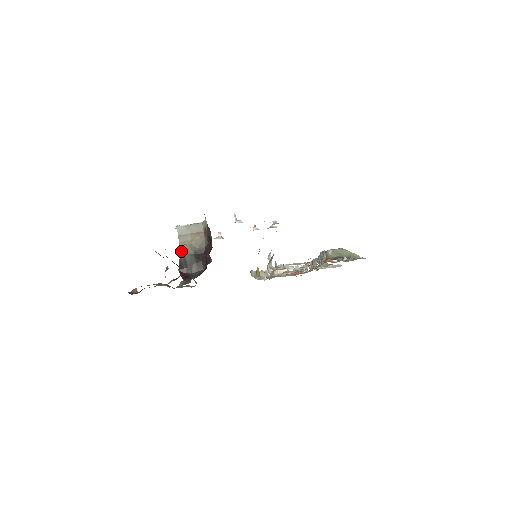
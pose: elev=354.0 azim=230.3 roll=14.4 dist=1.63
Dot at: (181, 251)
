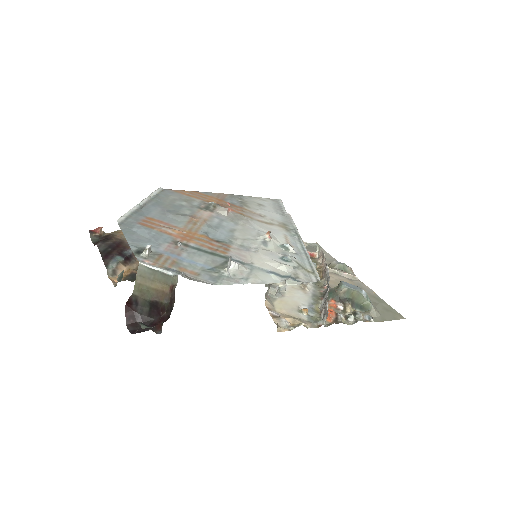
Dot at: (134, 292)
